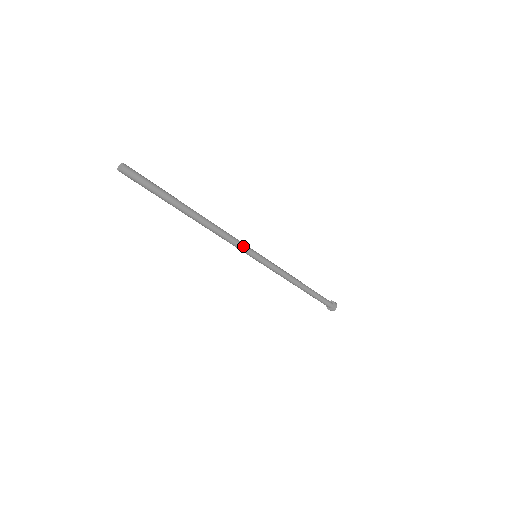
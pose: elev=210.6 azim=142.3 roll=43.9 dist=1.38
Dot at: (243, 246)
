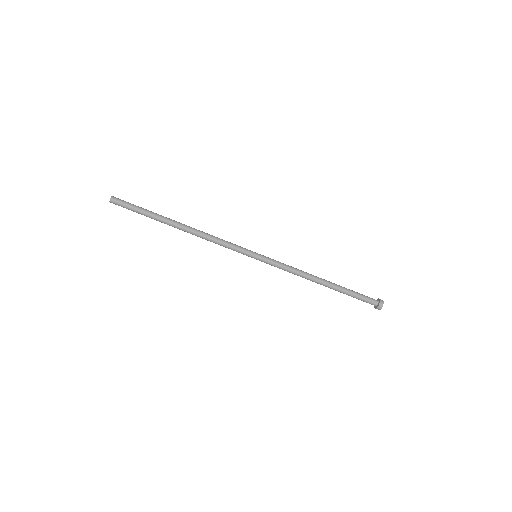
Dot at: (236, 247)
